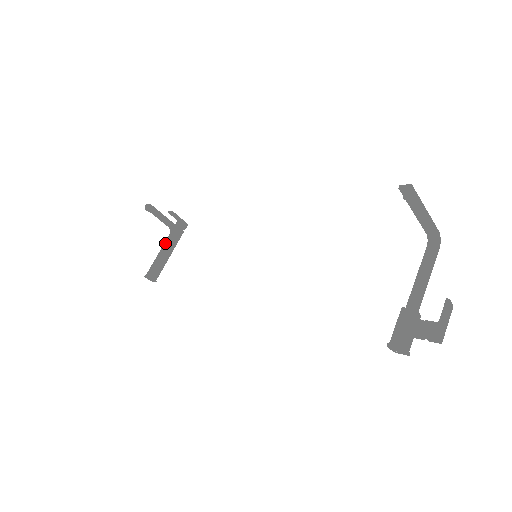
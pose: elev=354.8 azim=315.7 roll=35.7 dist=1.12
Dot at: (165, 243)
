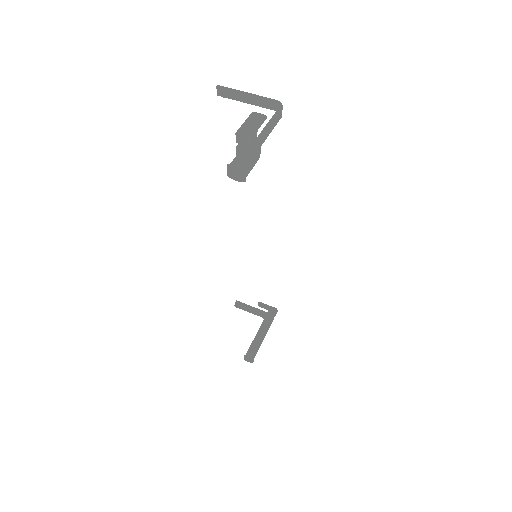
Dot at: occluded
